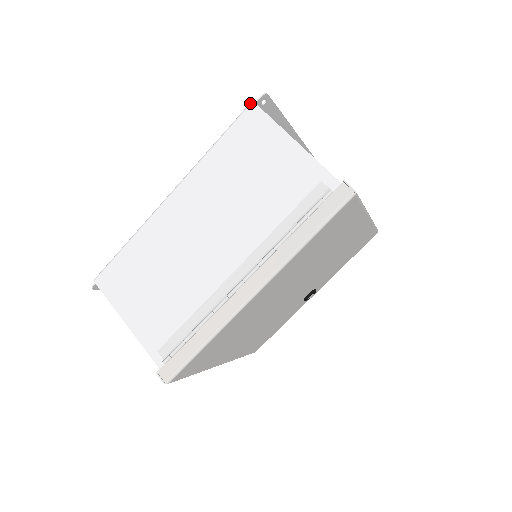
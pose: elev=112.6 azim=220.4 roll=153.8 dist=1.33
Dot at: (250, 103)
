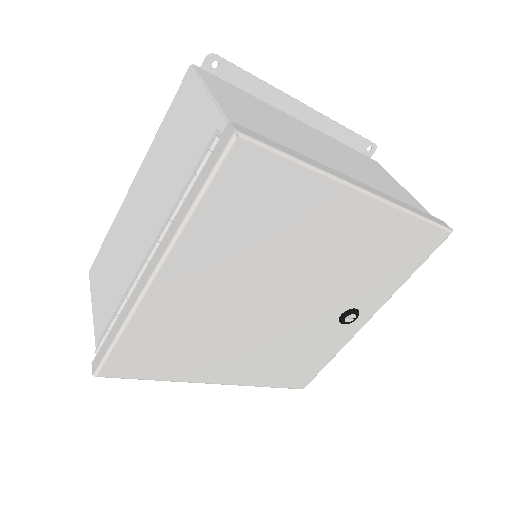
Dot at: (189, 66)
